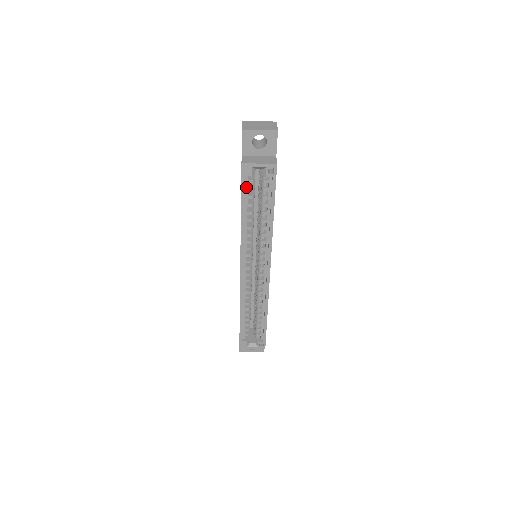
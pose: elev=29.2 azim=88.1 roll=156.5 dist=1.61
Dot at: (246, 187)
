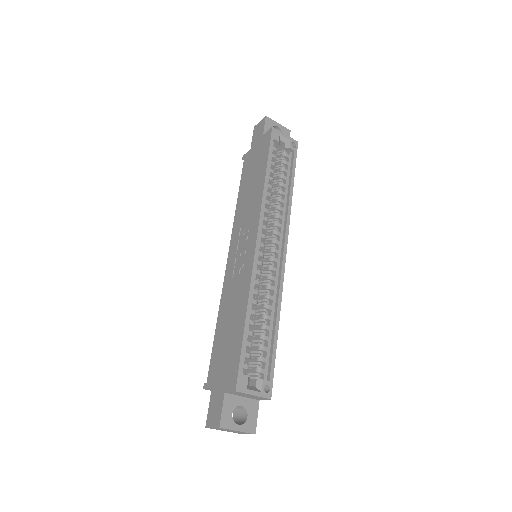
Dot at: (271, 152)
